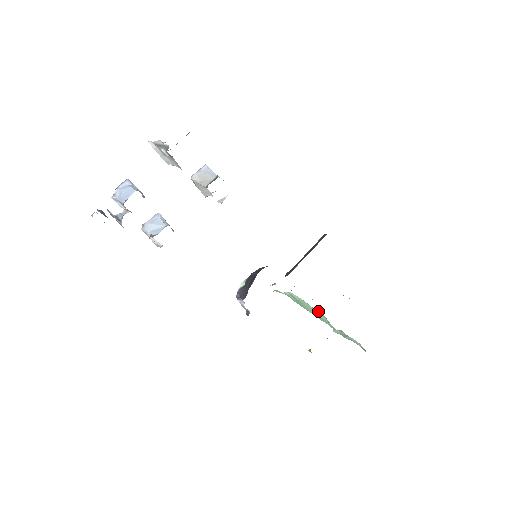
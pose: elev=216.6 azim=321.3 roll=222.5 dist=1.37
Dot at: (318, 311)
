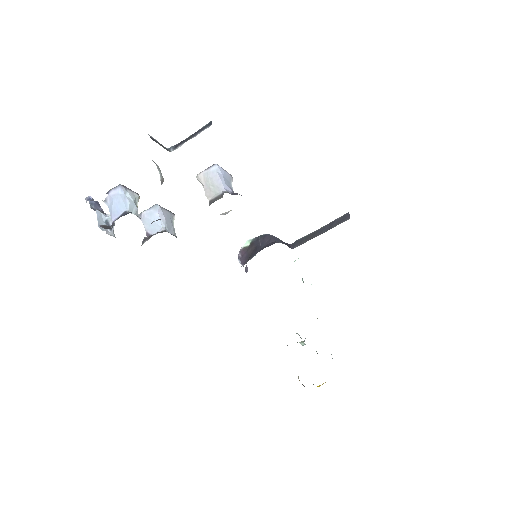
Dot at: occluded
